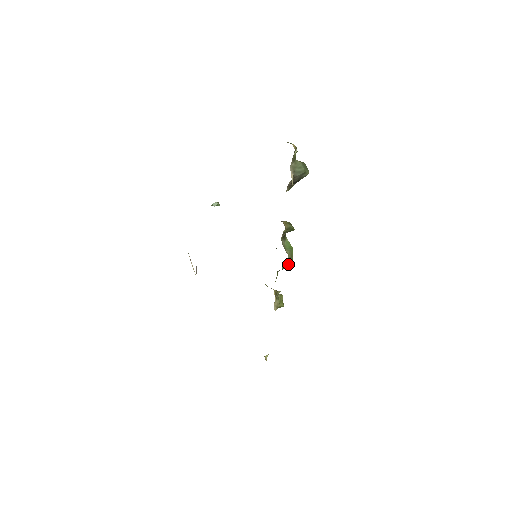
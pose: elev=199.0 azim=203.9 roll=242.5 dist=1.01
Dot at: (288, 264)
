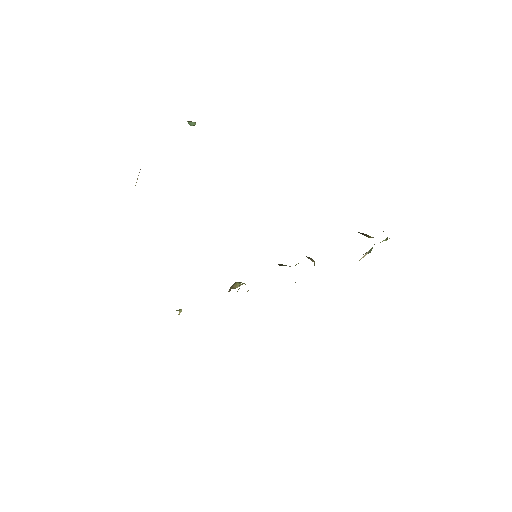
Dot at: occluded
